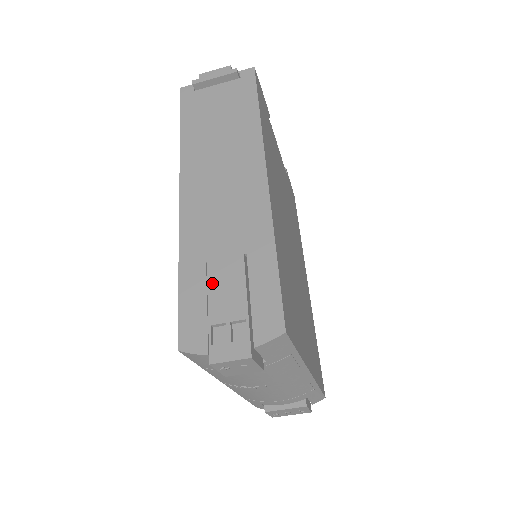
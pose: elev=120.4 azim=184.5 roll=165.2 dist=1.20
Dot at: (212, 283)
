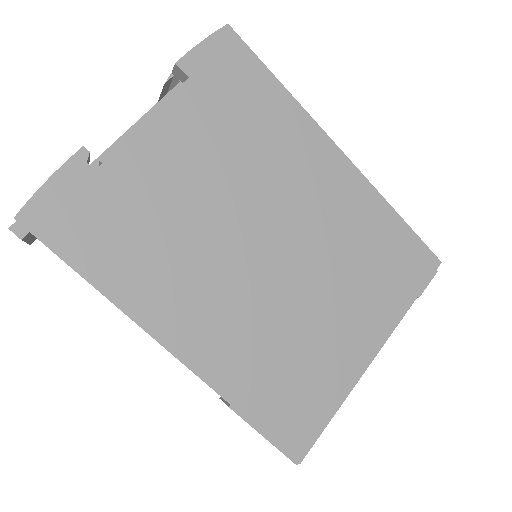
Dot at: occluded
